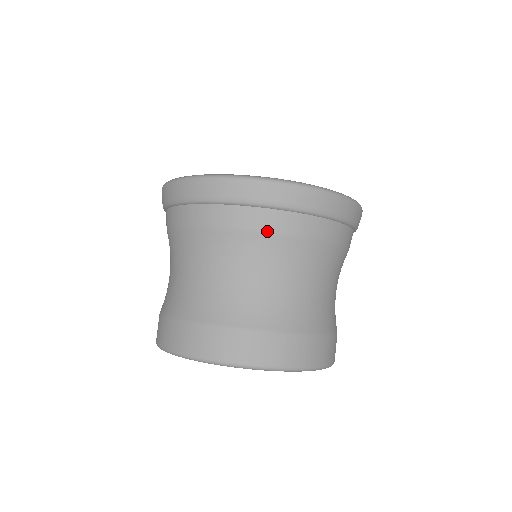
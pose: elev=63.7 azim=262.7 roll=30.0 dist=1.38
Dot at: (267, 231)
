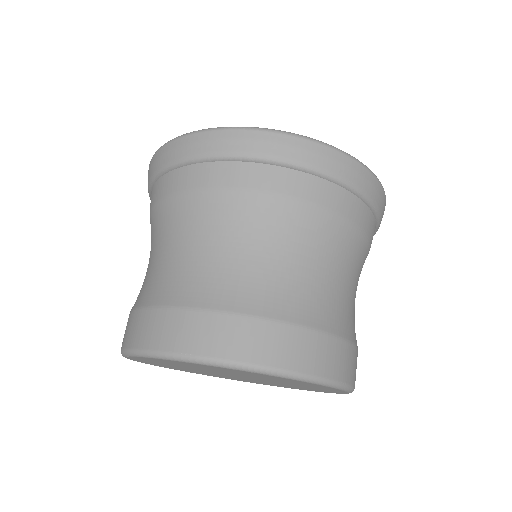
Dot at: (358, 226)
